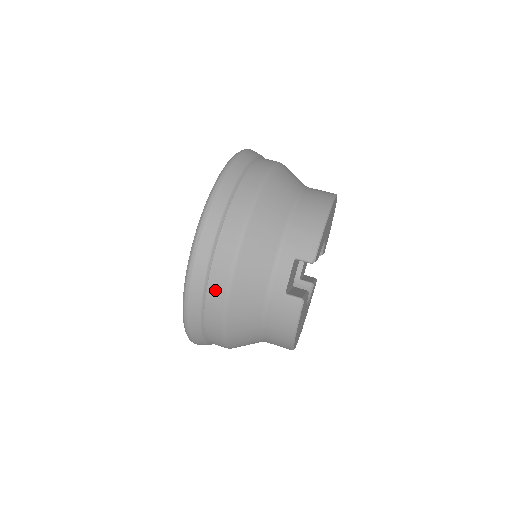
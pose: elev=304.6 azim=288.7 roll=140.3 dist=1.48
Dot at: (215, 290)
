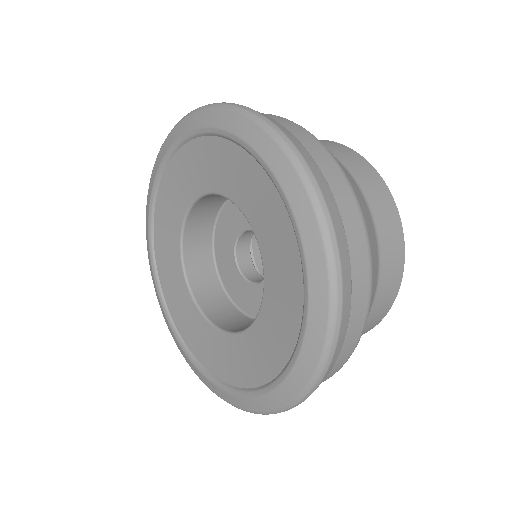
Dot at: occluded
